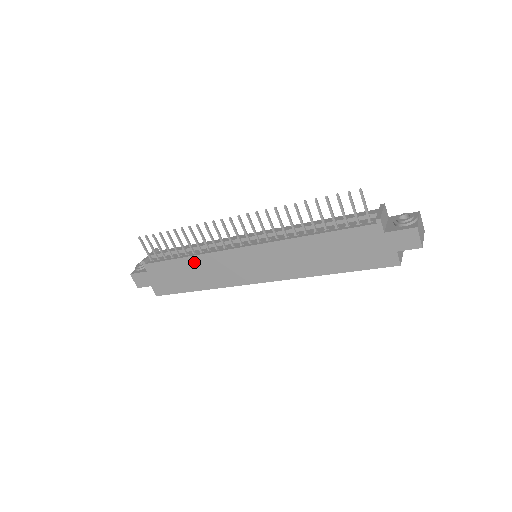
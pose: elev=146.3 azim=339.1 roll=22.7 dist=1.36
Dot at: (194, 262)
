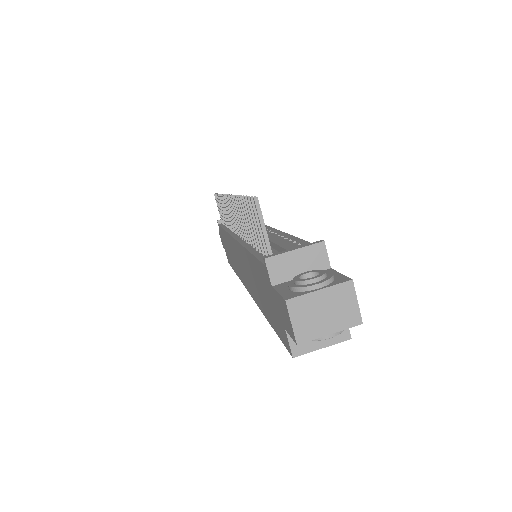
Dot at: occluded
